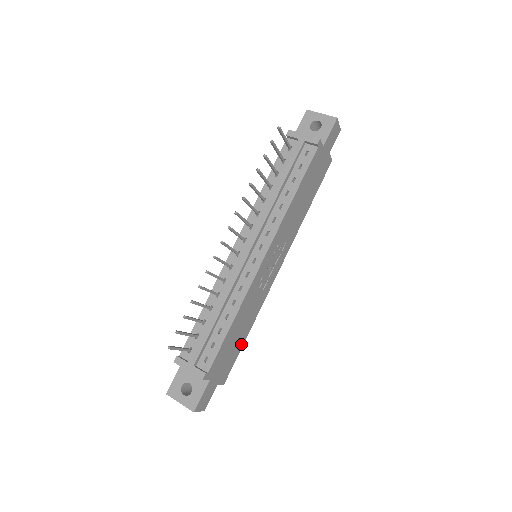
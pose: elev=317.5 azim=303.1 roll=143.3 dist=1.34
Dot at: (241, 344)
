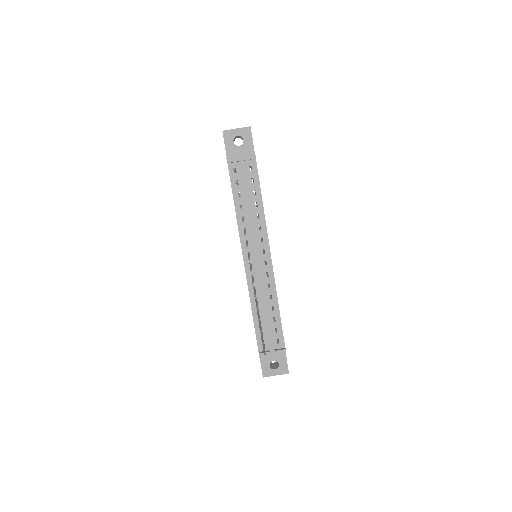
Dot at: occluded
